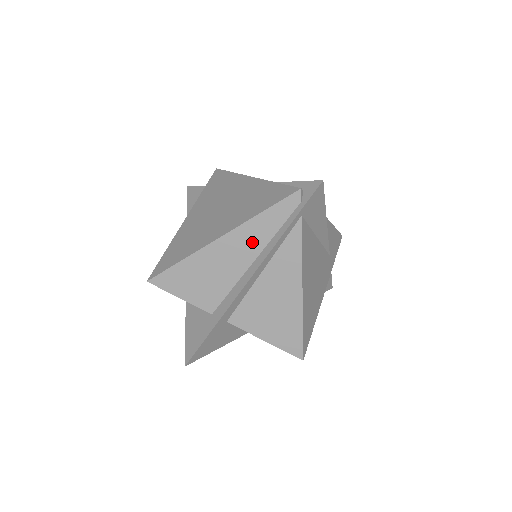
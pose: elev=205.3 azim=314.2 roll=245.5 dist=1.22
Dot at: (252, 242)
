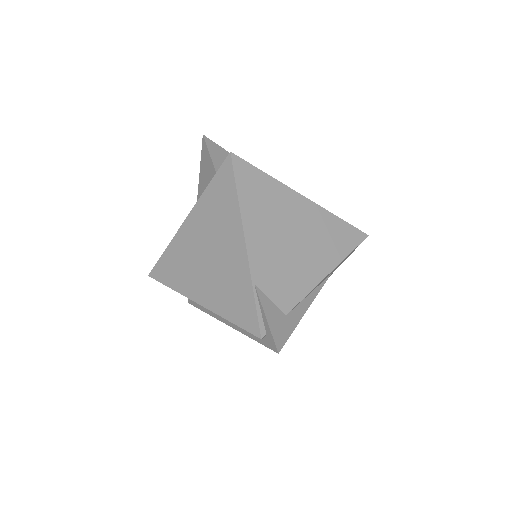
Dot at: occluded
